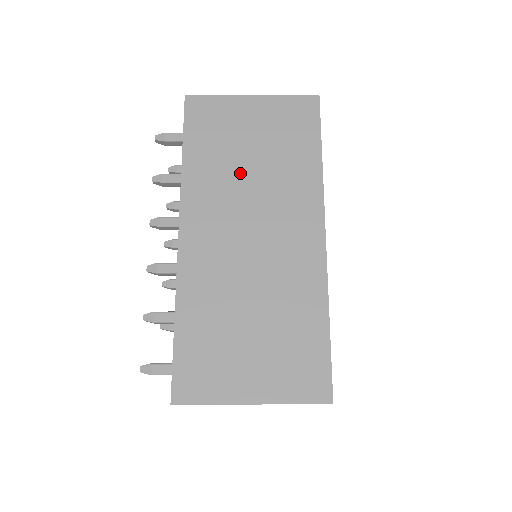
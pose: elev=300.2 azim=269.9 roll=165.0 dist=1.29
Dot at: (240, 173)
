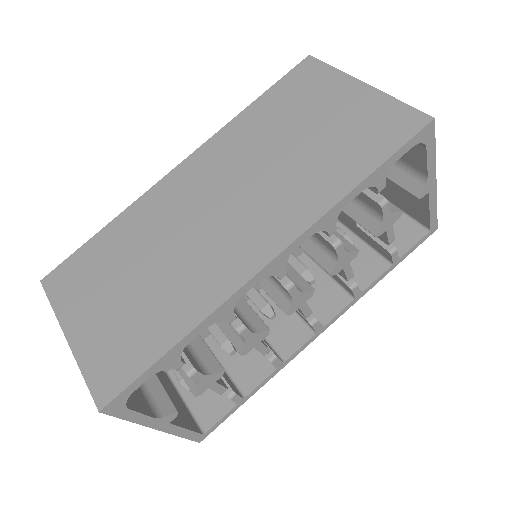
Dot at: (273, 147)
